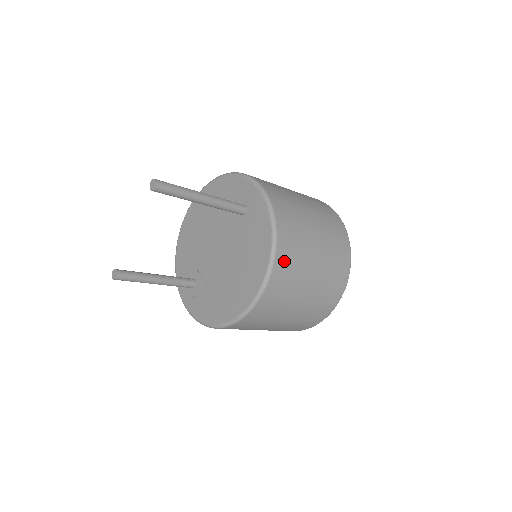
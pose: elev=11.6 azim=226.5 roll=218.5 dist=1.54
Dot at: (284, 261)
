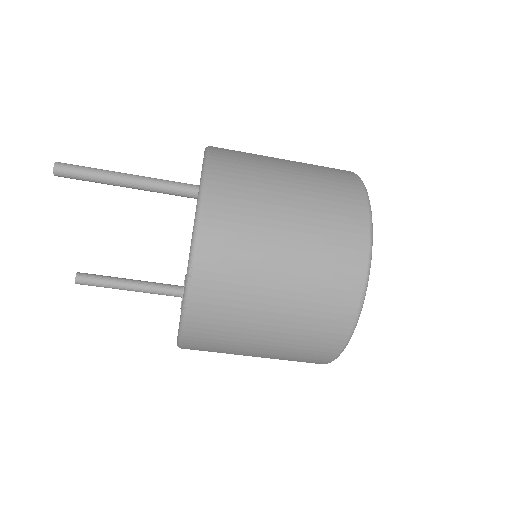
Dot at: (215, 255)
